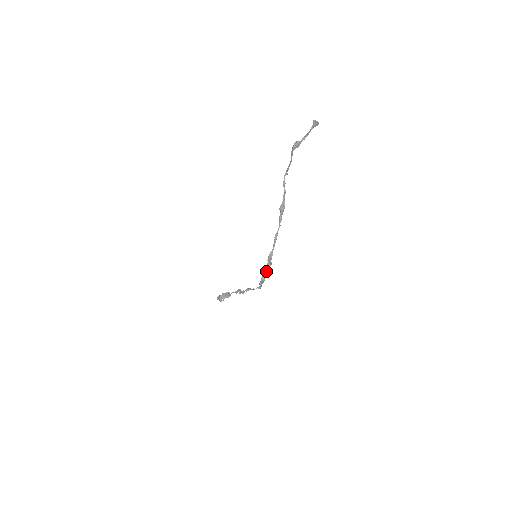
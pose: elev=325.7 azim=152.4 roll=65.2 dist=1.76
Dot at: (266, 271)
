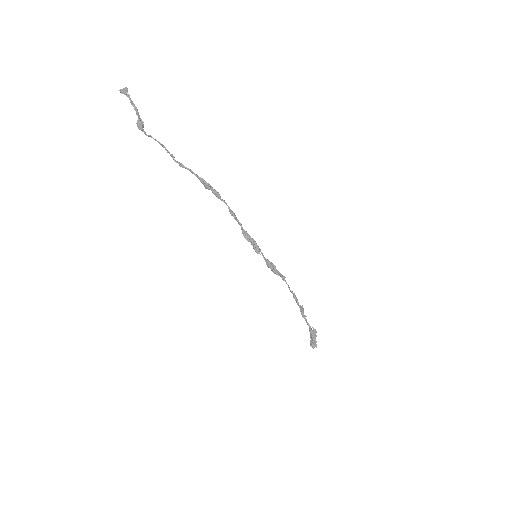
Dot at: occluded
